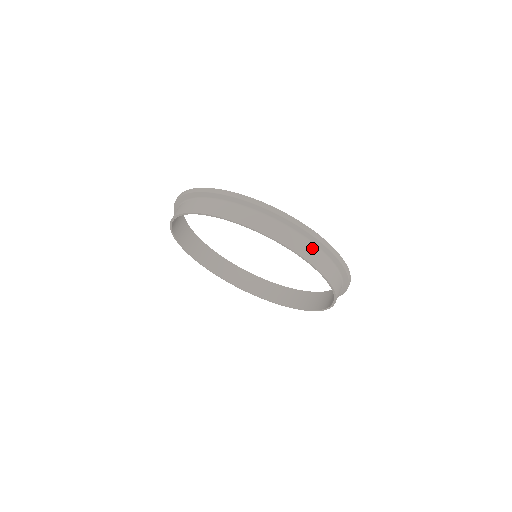
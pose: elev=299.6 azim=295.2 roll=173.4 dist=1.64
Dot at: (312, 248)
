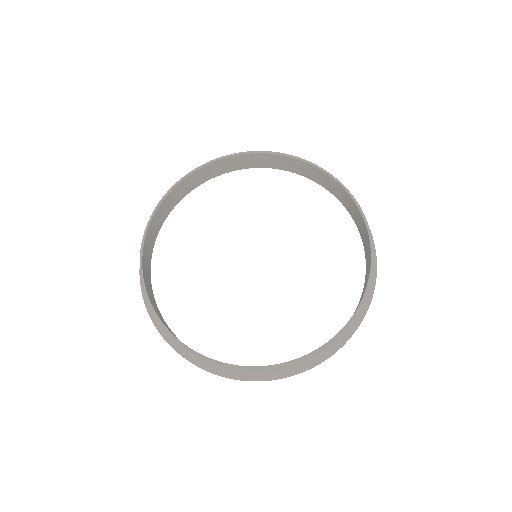
Dot at: (324, 178)
